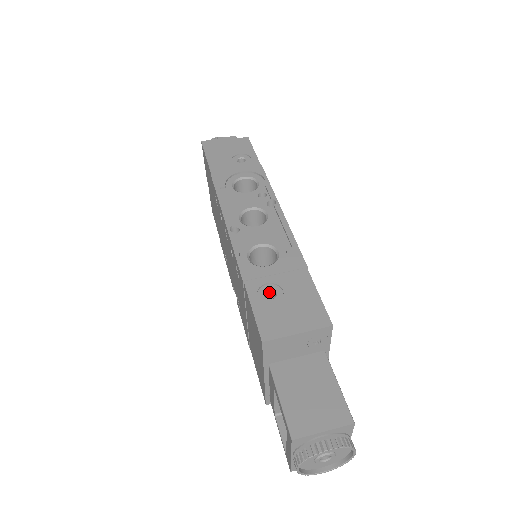
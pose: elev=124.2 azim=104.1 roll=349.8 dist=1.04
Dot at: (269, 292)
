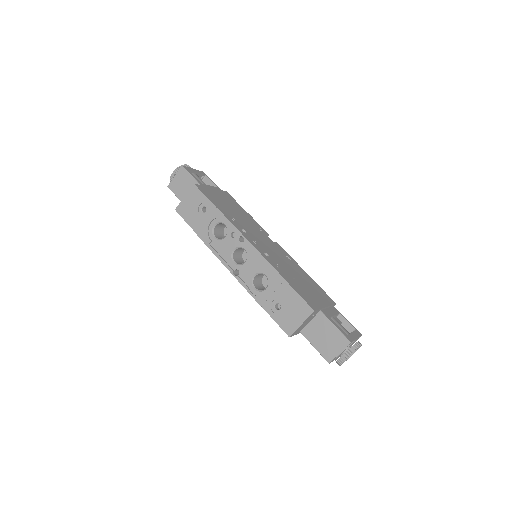
Dot at: (276, 304)
